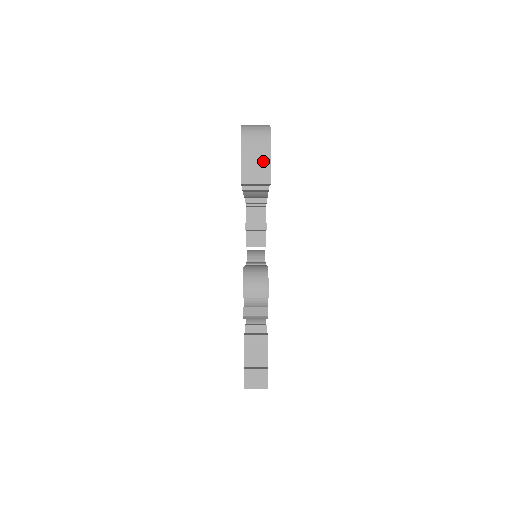
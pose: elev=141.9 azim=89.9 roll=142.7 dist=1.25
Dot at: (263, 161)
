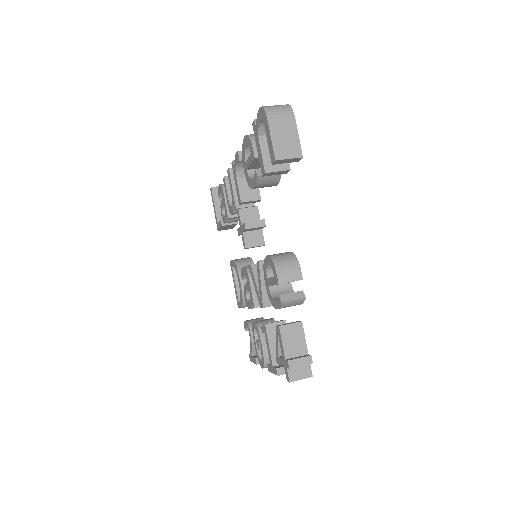
Dot at: (292, 136)
